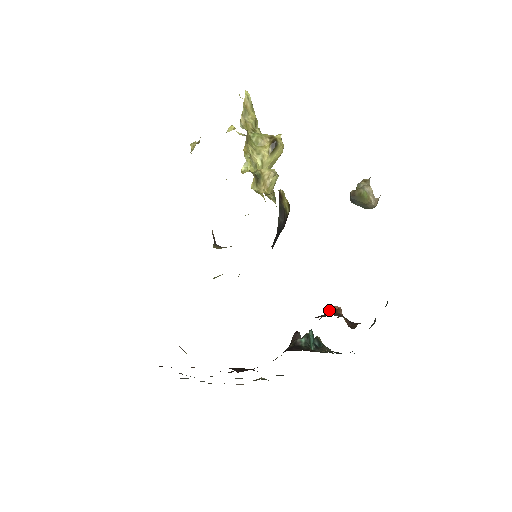
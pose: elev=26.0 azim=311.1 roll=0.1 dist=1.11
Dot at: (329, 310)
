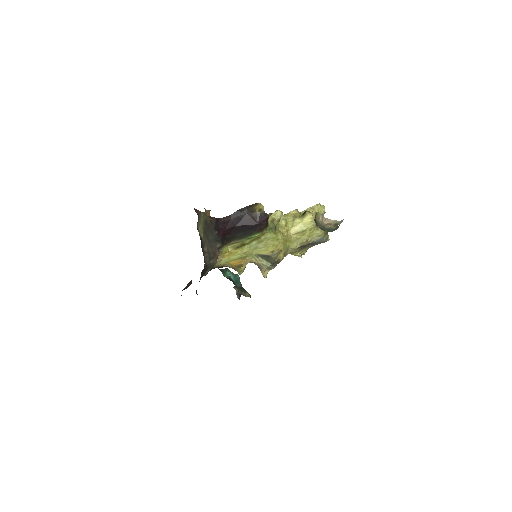
Dot at: occluded
